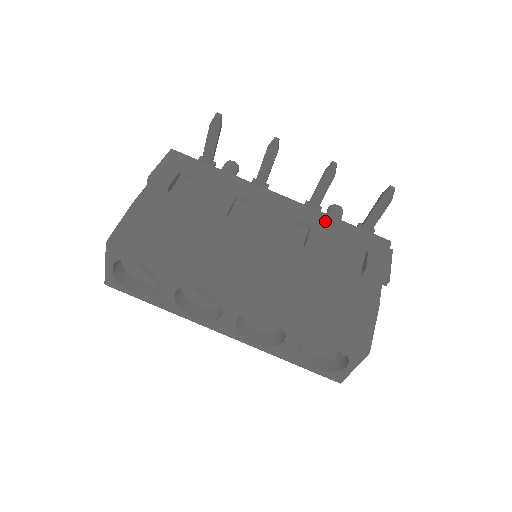
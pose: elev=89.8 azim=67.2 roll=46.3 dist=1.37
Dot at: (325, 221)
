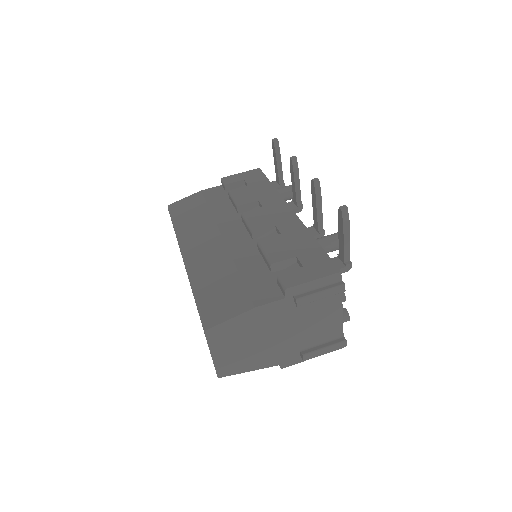
Dot at: (299, 235)
